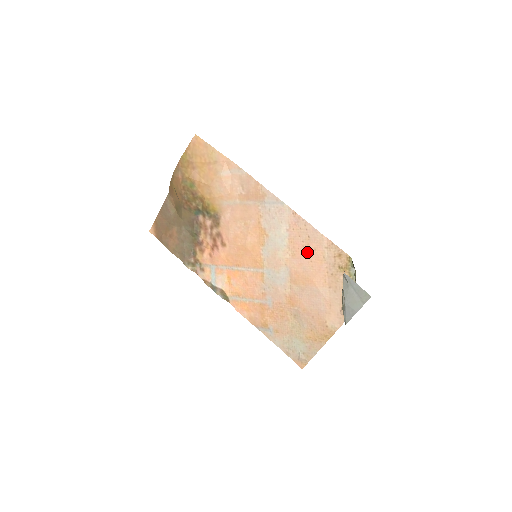
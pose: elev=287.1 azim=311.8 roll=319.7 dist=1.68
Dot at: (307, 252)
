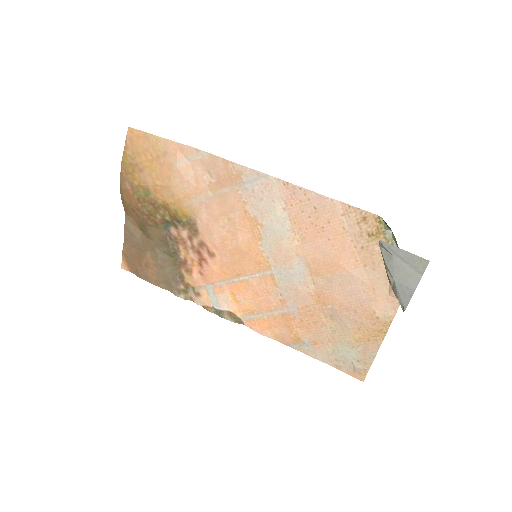
Dot at: (319, 229)
